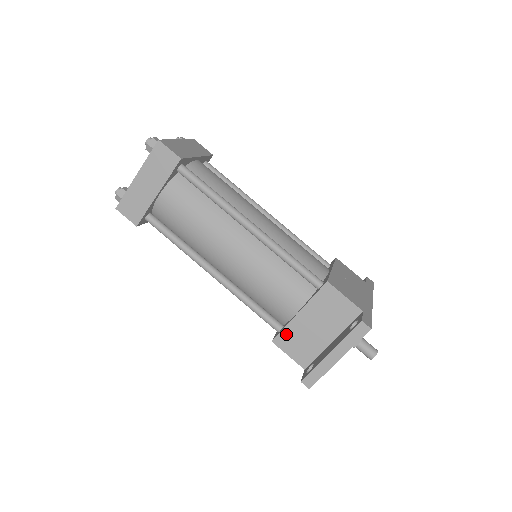
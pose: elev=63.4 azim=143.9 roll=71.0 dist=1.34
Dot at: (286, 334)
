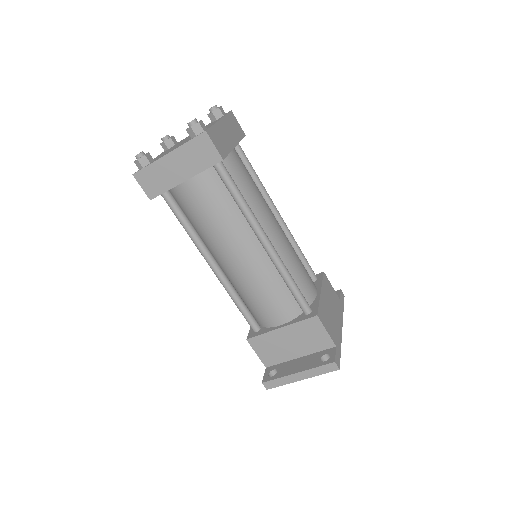
Dot at: (262, 339)
